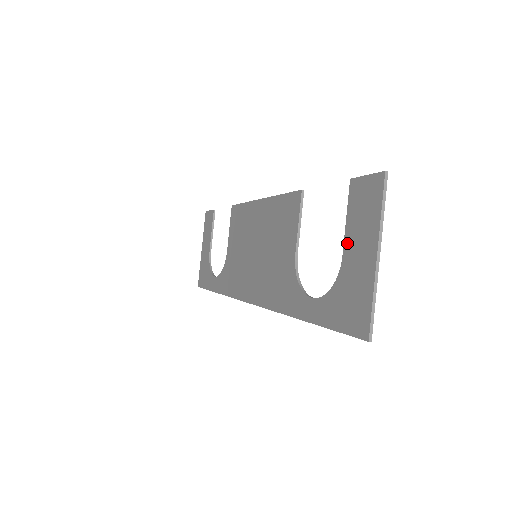
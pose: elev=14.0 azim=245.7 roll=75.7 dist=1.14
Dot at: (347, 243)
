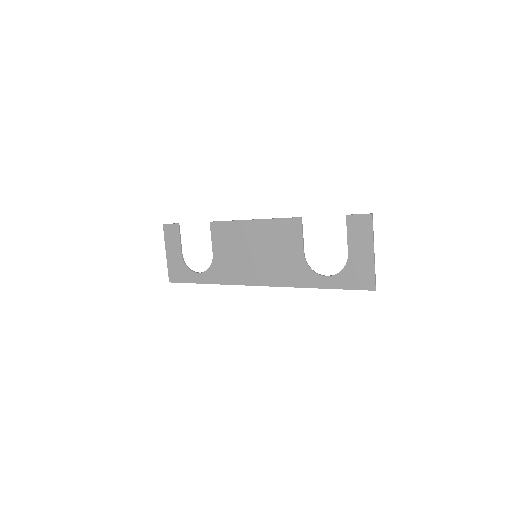
Dot at: (351, 247)
